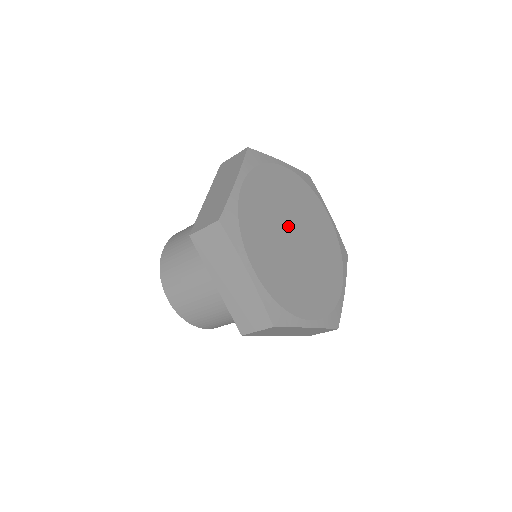
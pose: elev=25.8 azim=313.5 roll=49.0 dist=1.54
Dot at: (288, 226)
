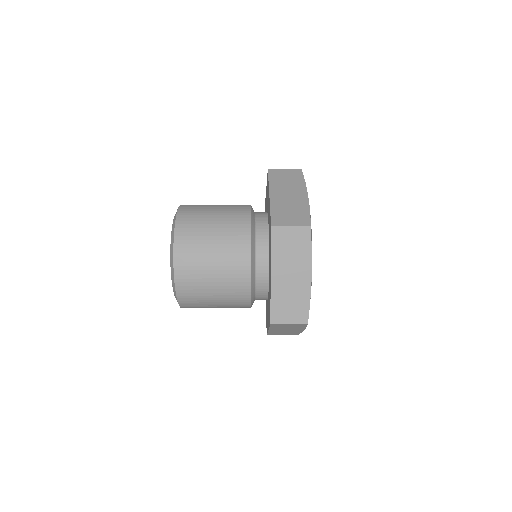
Dot at: occluded
